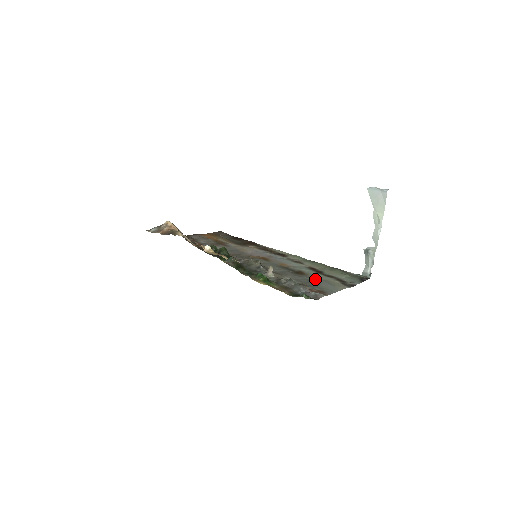
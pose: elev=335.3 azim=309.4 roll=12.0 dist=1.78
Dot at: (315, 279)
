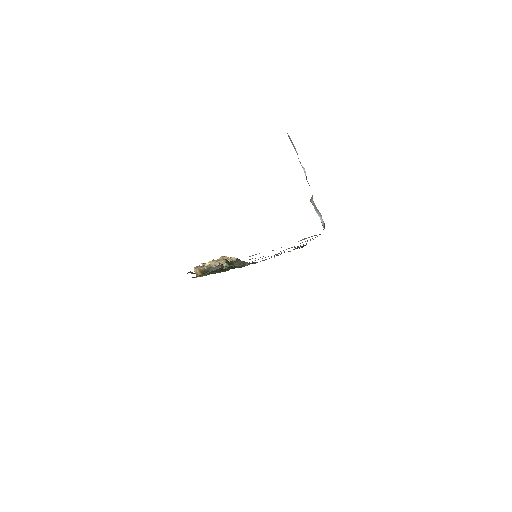
Dot at: occluded
